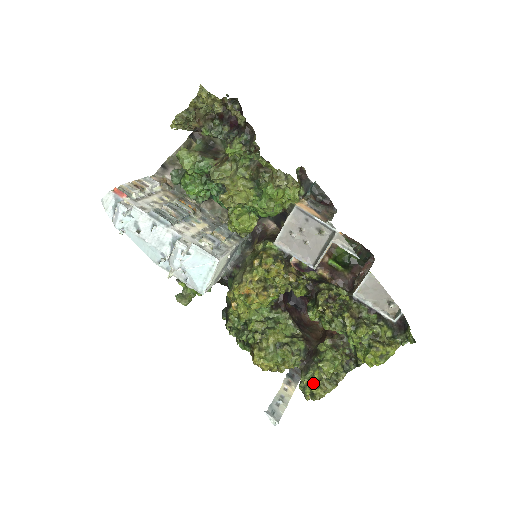
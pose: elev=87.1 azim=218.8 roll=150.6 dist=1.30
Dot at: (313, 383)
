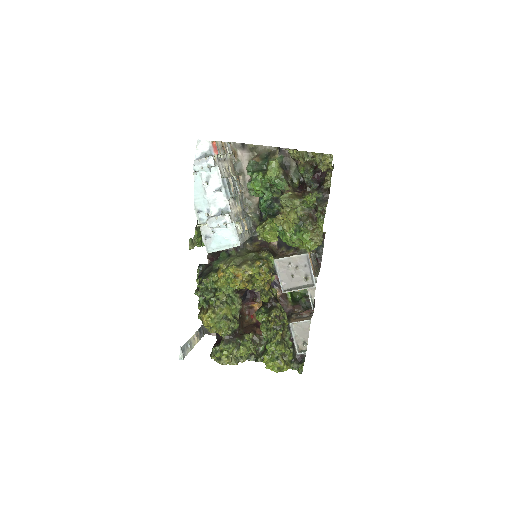
Dot at: (227, 353)
